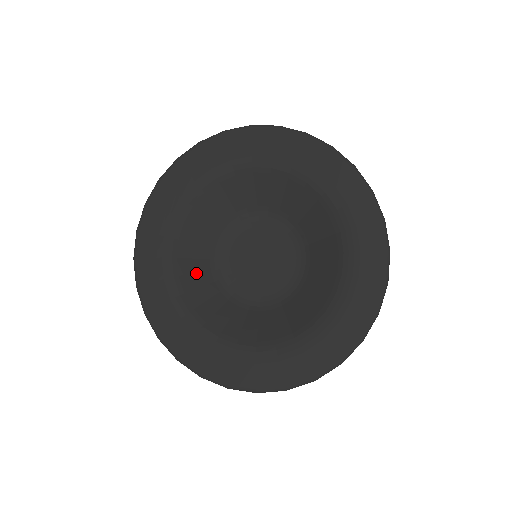
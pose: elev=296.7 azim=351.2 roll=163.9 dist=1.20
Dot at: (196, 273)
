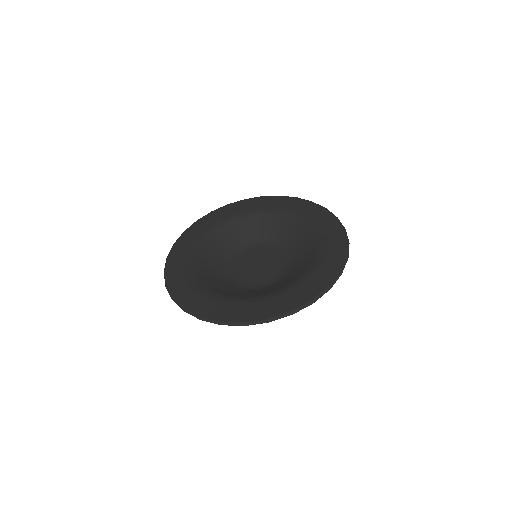
Dot at: (218, 248)
